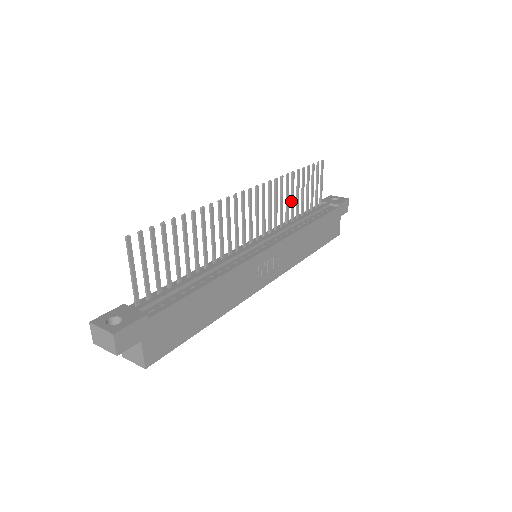
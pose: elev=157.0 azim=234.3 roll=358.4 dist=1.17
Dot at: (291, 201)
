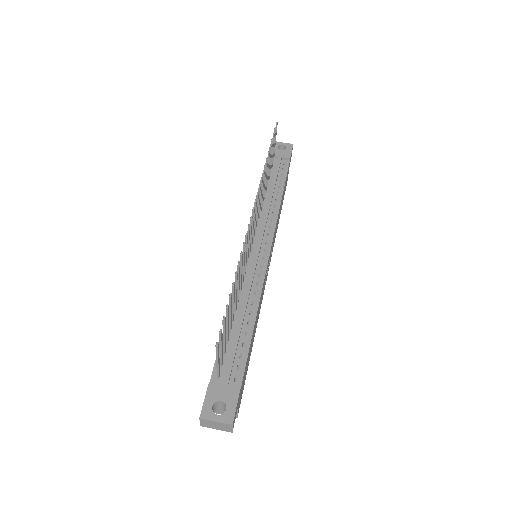
Dot at: occluded
